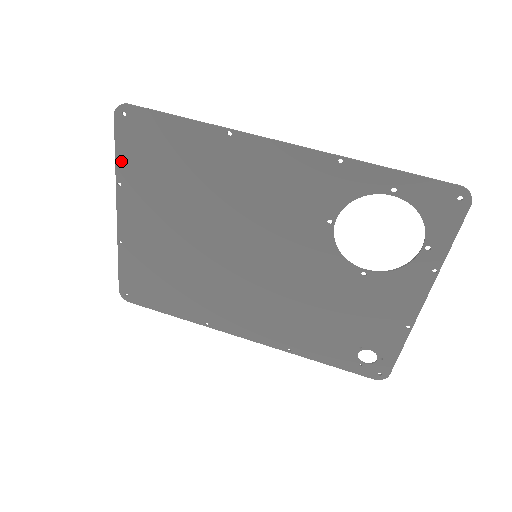
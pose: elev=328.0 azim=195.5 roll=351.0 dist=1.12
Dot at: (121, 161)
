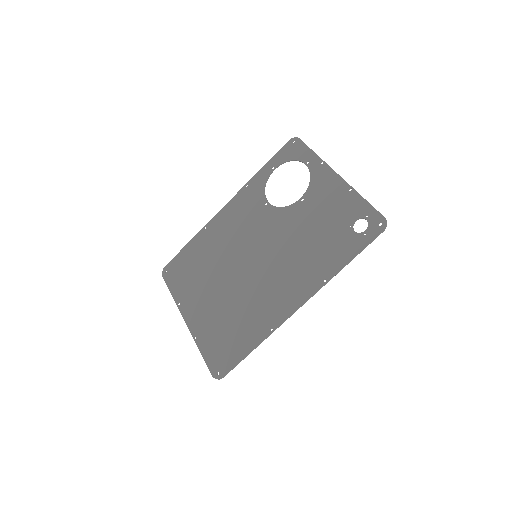
Dot at: (174, 292)
